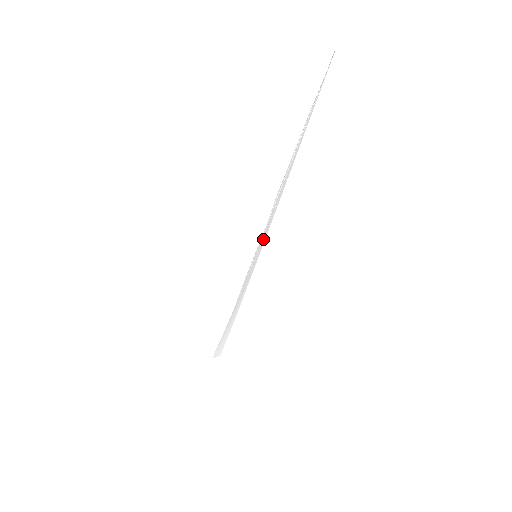
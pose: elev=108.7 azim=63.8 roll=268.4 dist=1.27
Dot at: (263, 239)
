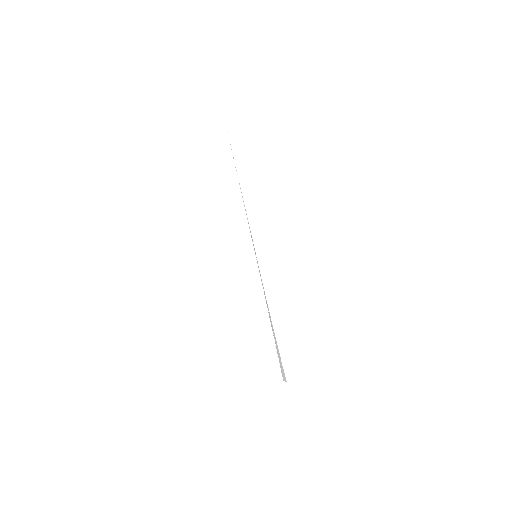
Dot at: occluded
